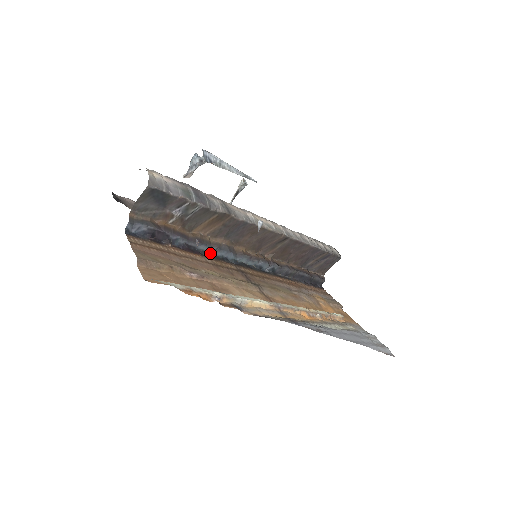
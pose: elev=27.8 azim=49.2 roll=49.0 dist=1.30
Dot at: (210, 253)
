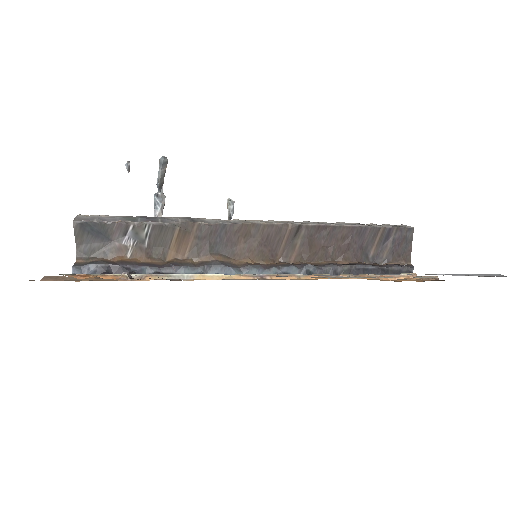
Dot at: occluded
